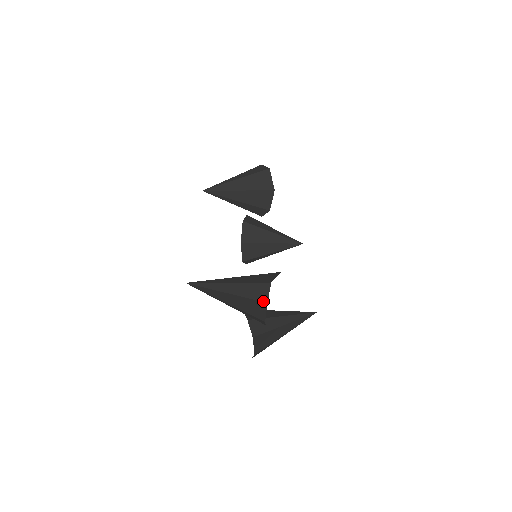
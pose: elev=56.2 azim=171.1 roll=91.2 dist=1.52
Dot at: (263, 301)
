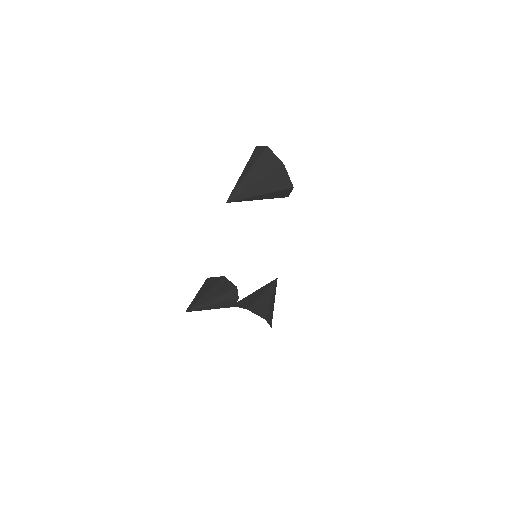
Dot at: (264, 148)
